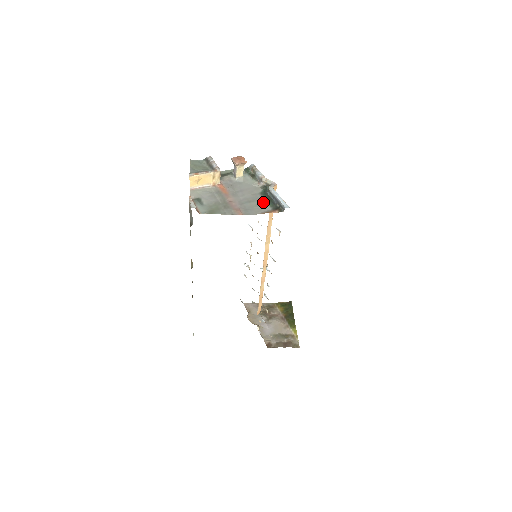
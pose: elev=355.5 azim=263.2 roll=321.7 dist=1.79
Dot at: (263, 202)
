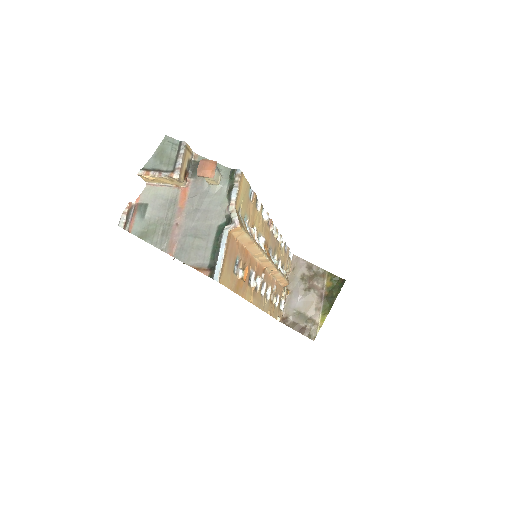
Dot at: (209, 245)
